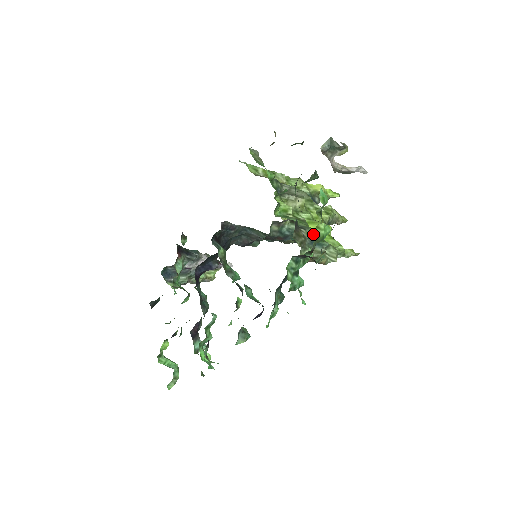
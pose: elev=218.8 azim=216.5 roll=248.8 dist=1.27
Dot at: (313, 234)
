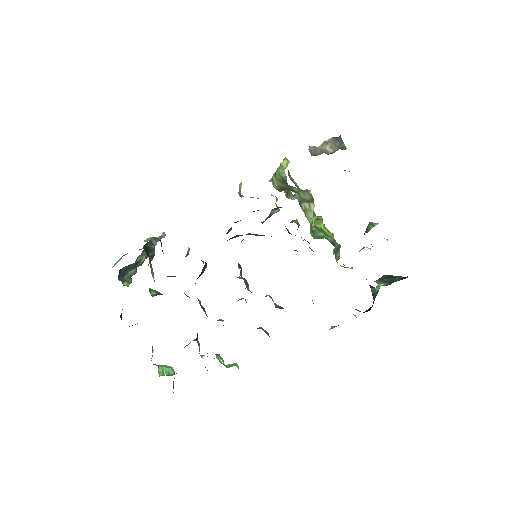
Dot at: (336, 244)
